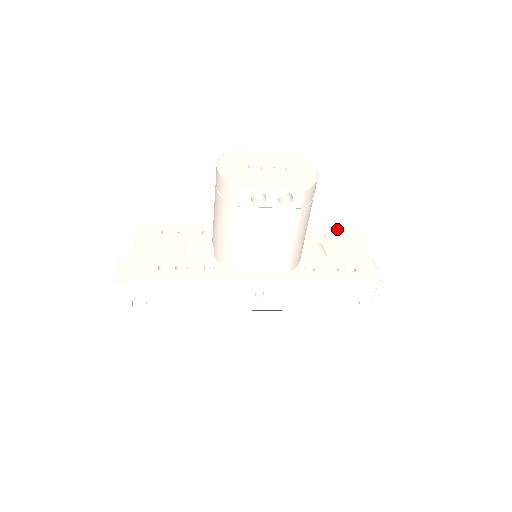
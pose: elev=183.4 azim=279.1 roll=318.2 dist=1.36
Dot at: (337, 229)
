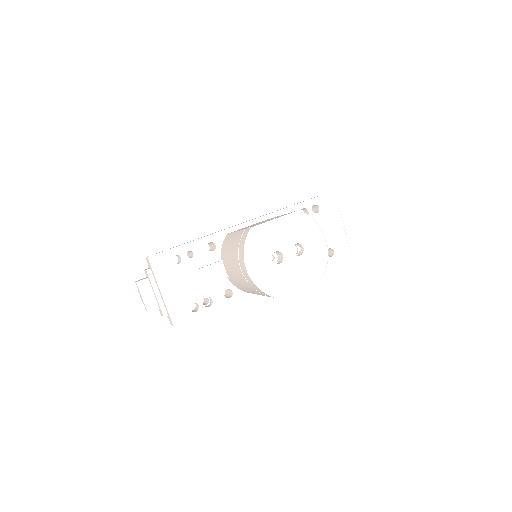
Dot at: (316, 199)
